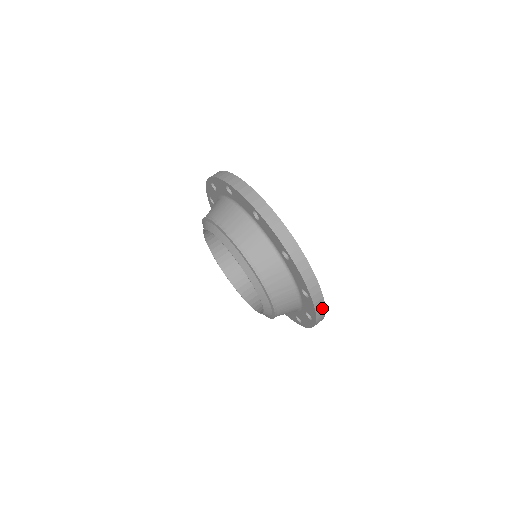
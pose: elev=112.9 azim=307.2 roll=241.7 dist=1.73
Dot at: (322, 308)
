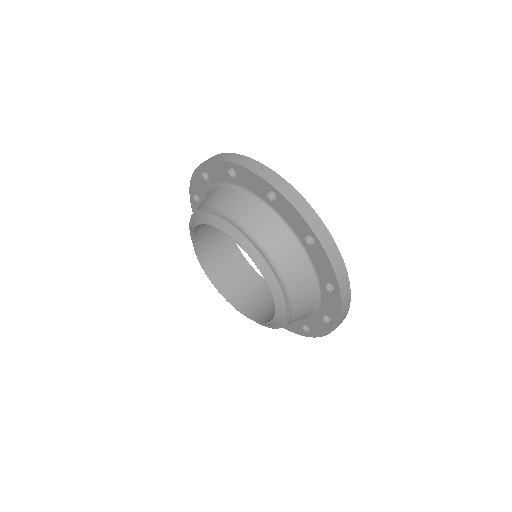
Dot at: (347, 305)
